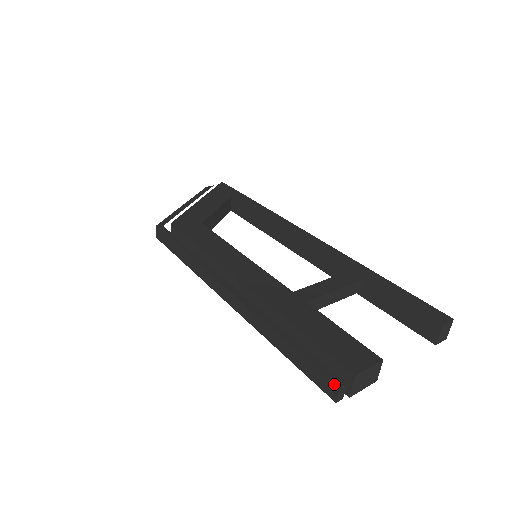
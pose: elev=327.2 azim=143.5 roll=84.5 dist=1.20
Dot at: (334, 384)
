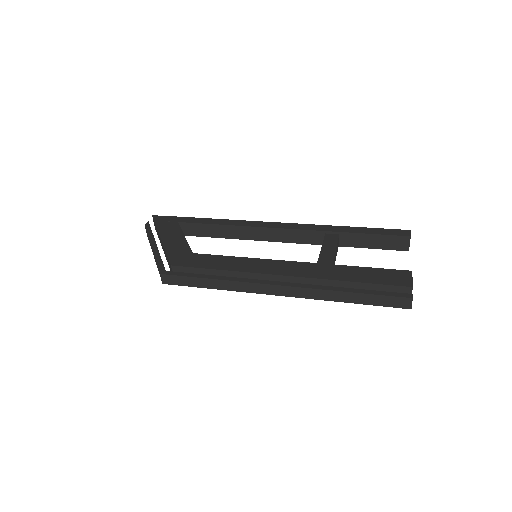
Dot at: (408, 298)
